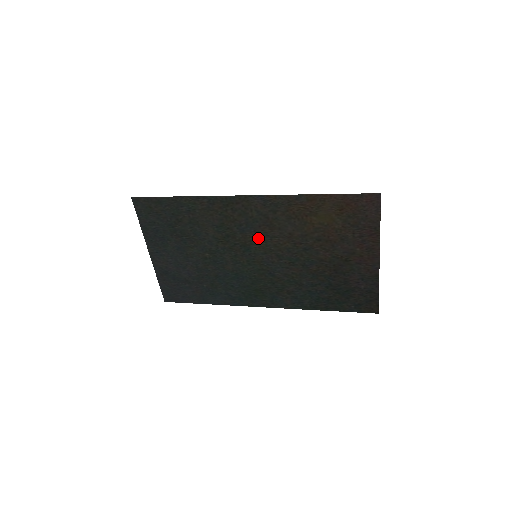
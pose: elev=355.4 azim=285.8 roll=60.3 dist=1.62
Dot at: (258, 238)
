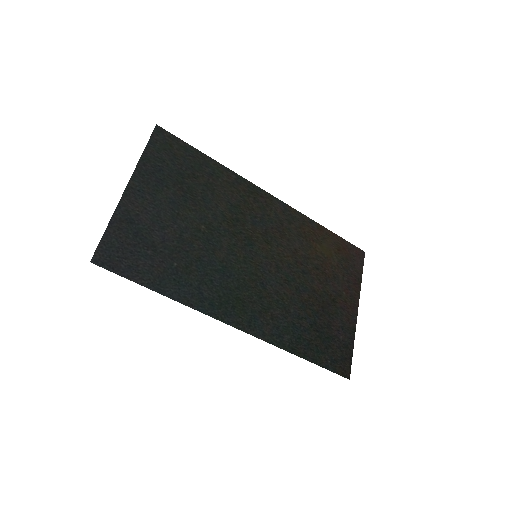
Dot at: (266, 238)
